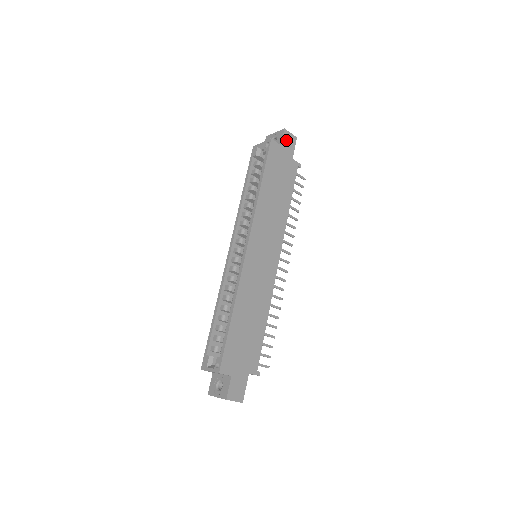
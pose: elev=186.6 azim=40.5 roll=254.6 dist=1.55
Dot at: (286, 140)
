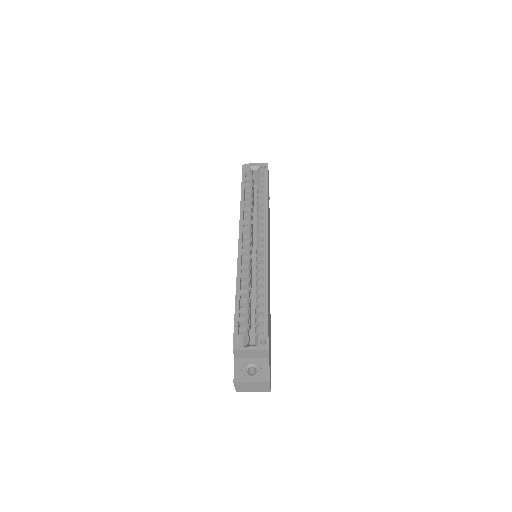
Dot at: occluded
